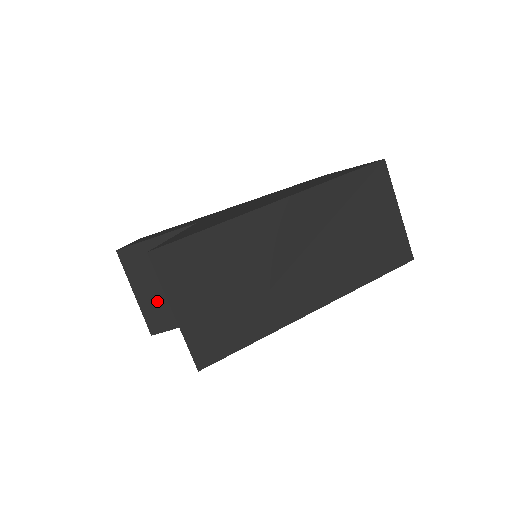
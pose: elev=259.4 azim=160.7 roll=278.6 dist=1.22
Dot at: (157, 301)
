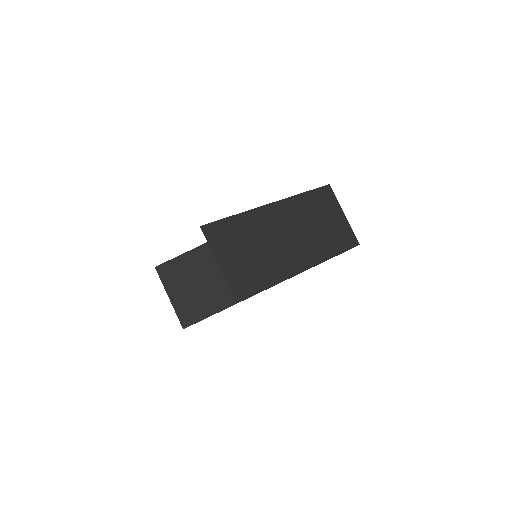
Dot at: (187, 301)
